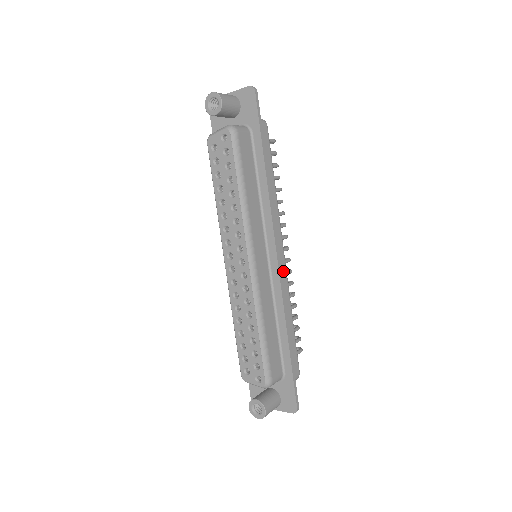
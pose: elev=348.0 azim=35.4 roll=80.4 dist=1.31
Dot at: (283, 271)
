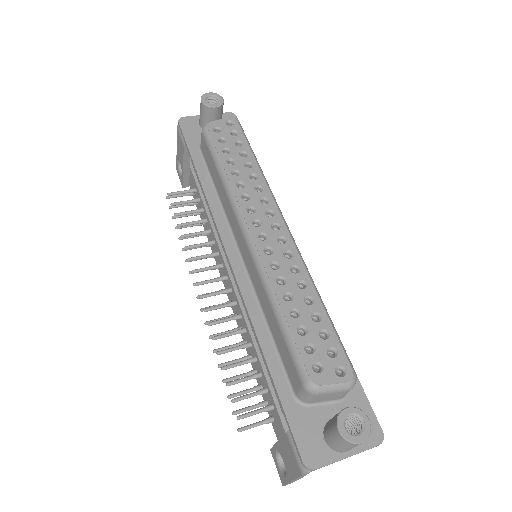
Dot at: occluded
